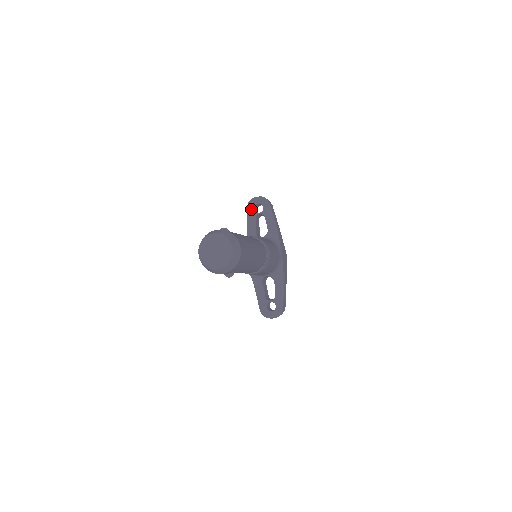
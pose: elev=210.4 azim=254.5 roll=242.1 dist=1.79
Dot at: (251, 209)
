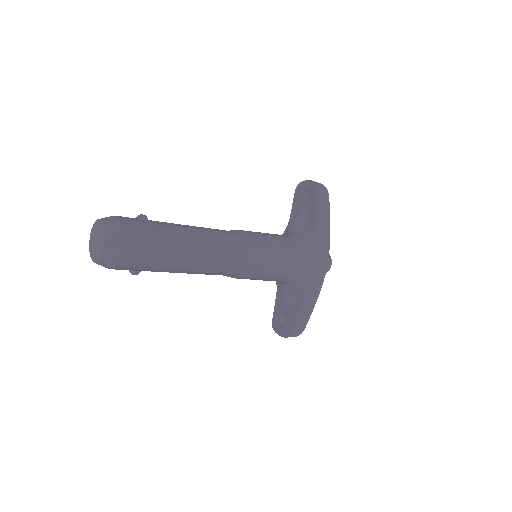
Dot at: (298, 194)
